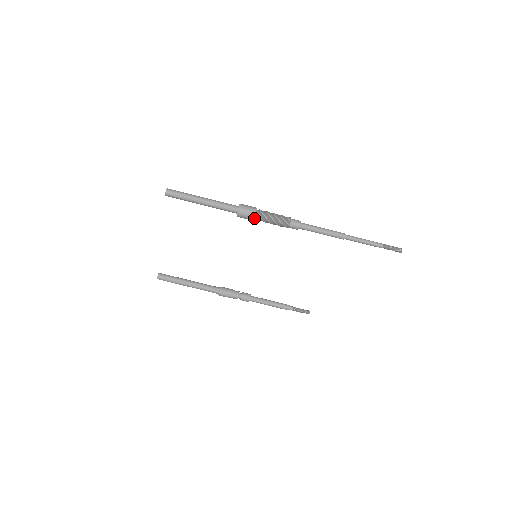
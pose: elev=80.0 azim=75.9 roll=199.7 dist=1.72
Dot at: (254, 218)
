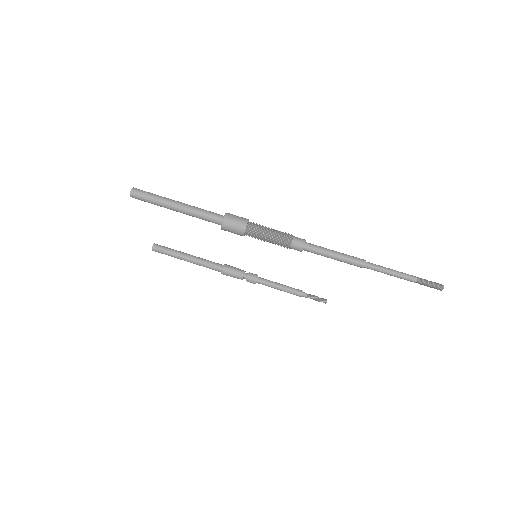
Dot at: (243, 235)
